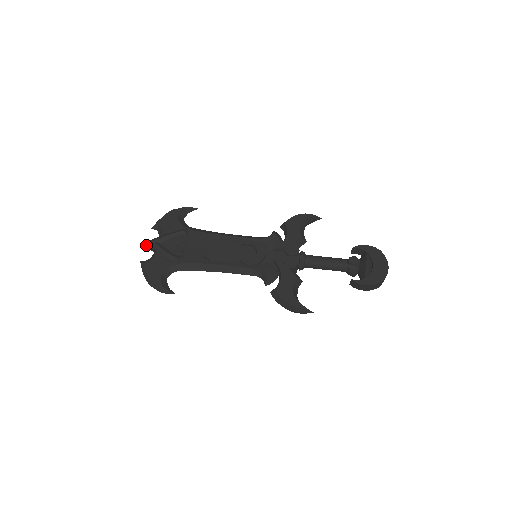
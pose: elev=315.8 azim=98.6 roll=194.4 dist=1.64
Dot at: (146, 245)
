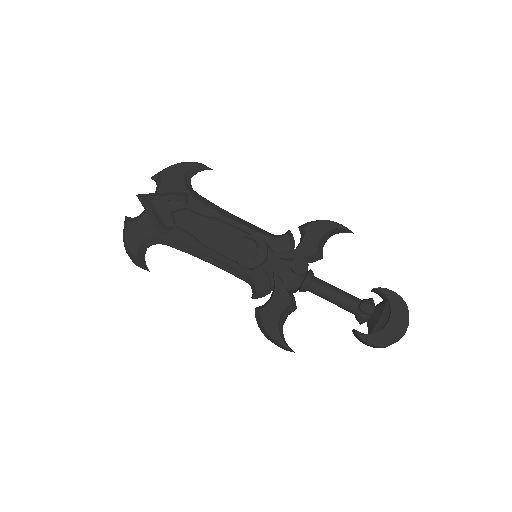
Dot at: (138, 198)
